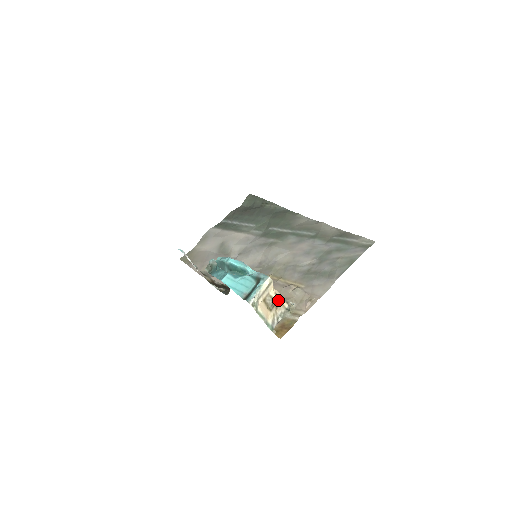
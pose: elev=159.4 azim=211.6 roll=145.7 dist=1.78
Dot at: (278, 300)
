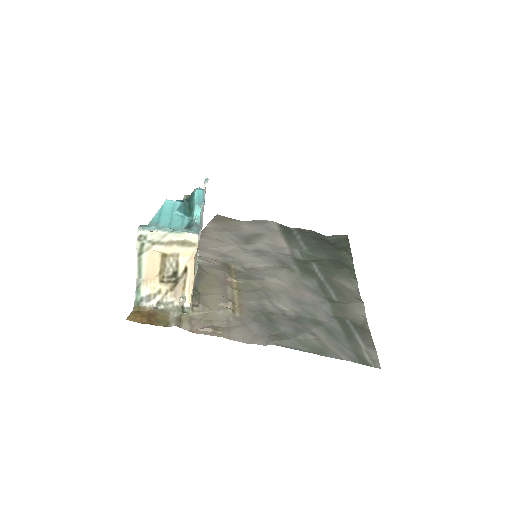
Dot at: (182, 280)
